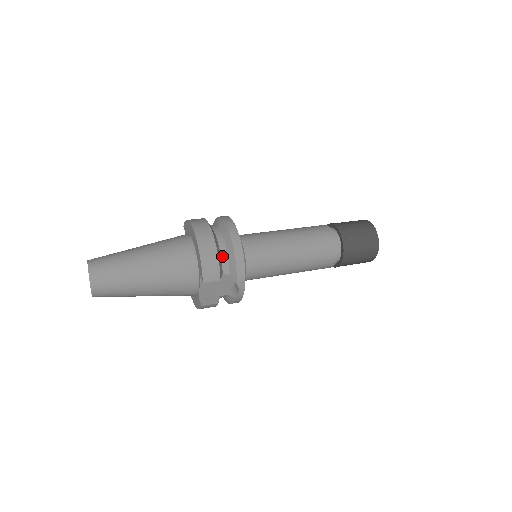
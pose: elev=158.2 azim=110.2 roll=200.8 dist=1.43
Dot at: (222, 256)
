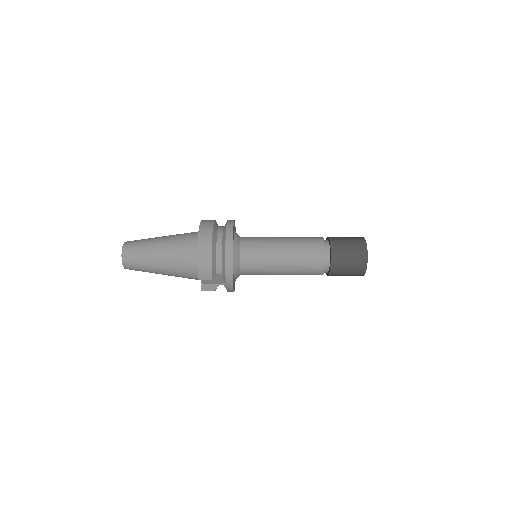
Dot at: (217, 261)
